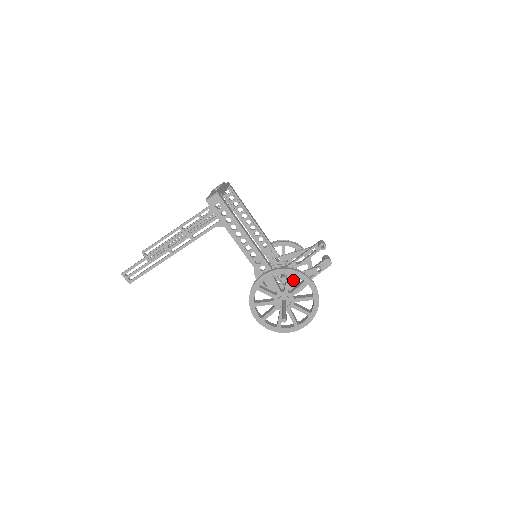
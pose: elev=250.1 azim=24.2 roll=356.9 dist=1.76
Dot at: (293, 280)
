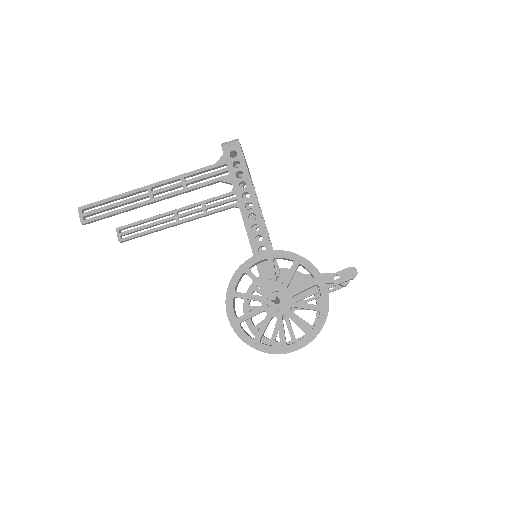
Dot at: (298, 282)
